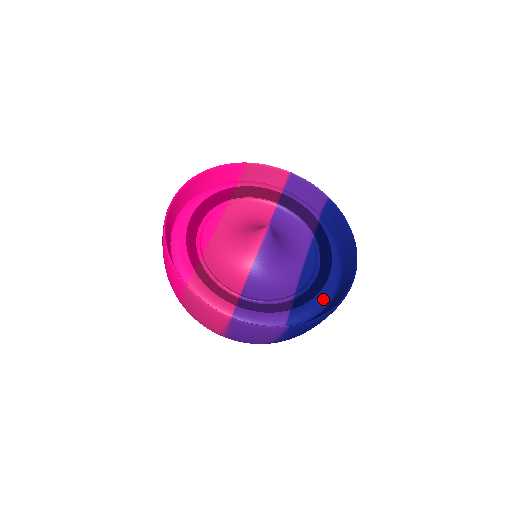
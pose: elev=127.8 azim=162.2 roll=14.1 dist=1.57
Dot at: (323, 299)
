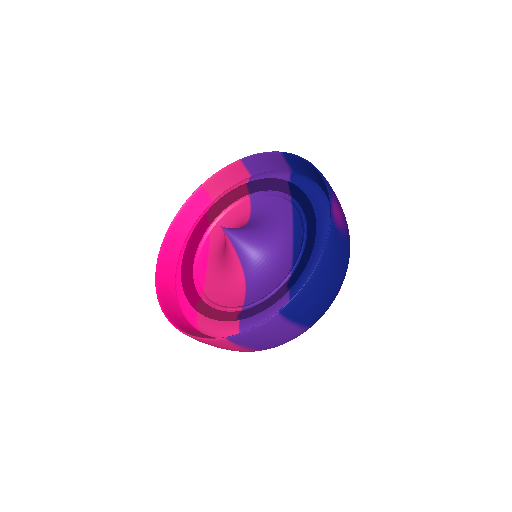
Dot at: (318, 255)
